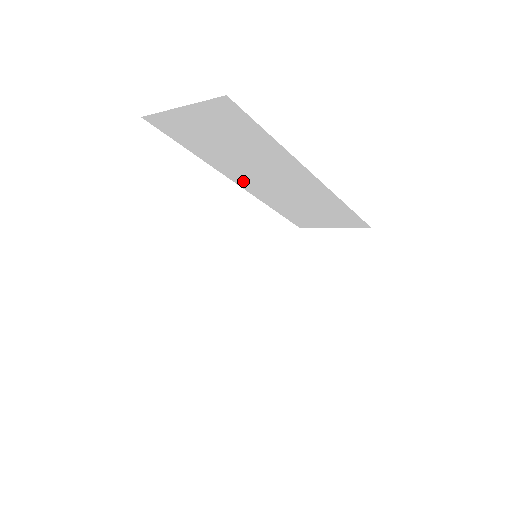
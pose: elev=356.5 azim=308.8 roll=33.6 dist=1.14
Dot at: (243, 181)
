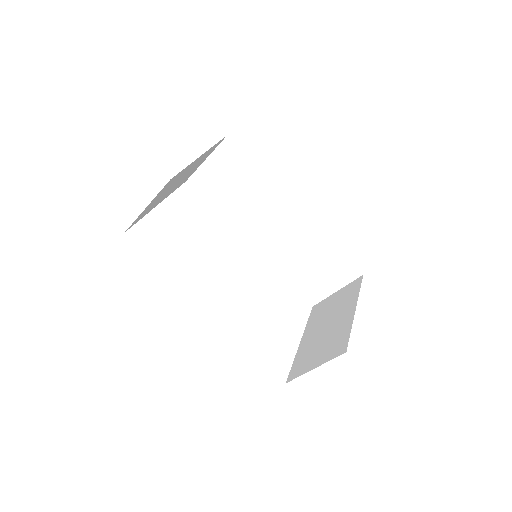
Dot at: (255, 239)
